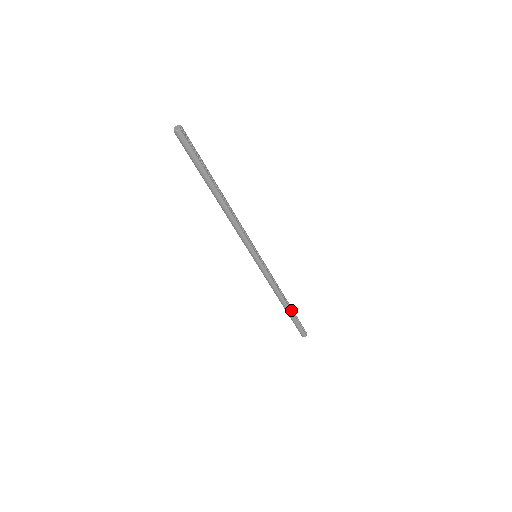
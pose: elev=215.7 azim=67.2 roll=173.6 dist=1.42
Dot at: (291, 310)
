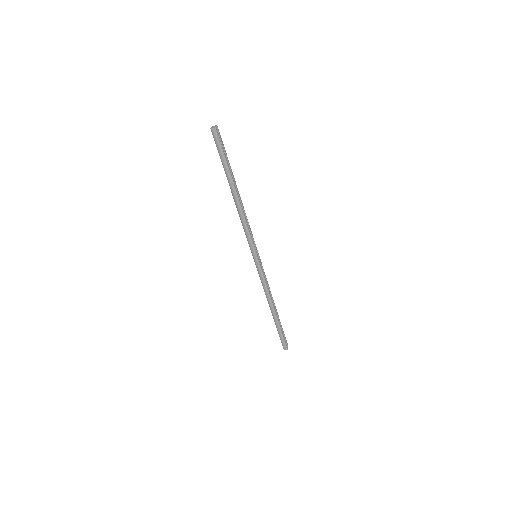
Dot at: (278, 318)
